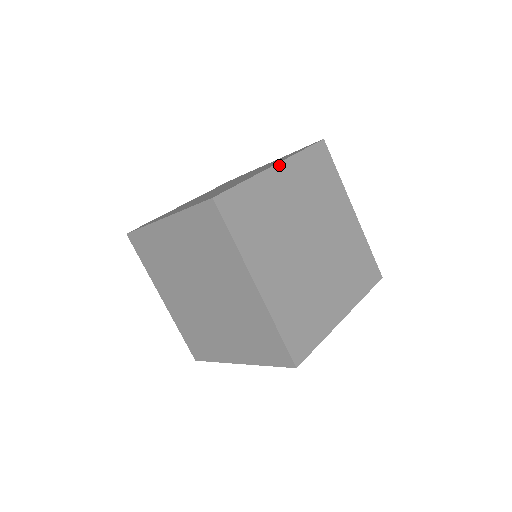
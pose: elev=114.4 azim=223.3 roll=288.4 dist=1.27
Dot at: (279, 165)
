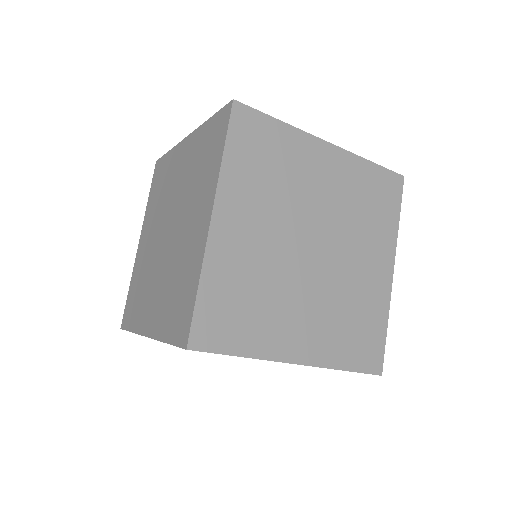
Dot at: (215, 212)
